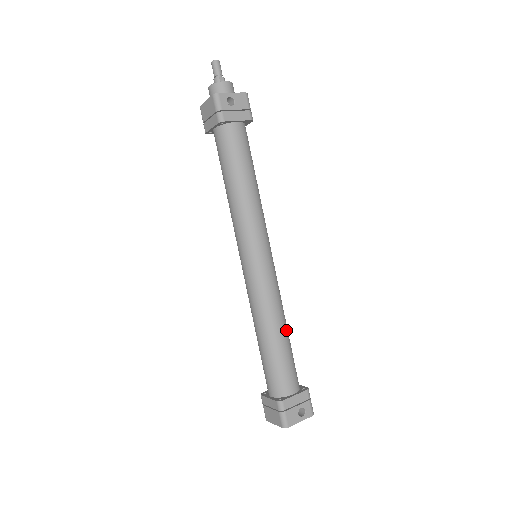
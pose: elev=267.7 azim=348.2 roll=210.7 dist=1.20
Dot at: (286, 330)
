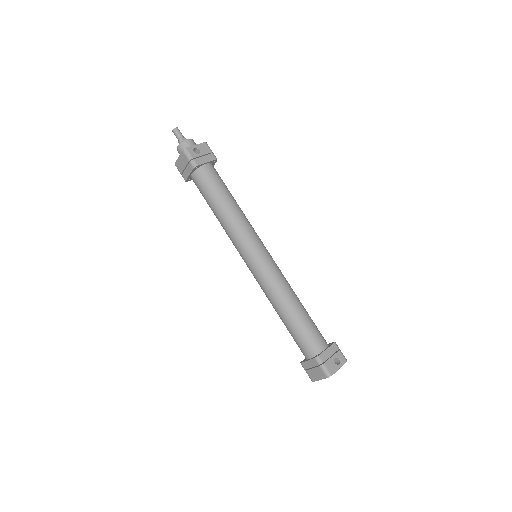
Dot at: (300, 303)
